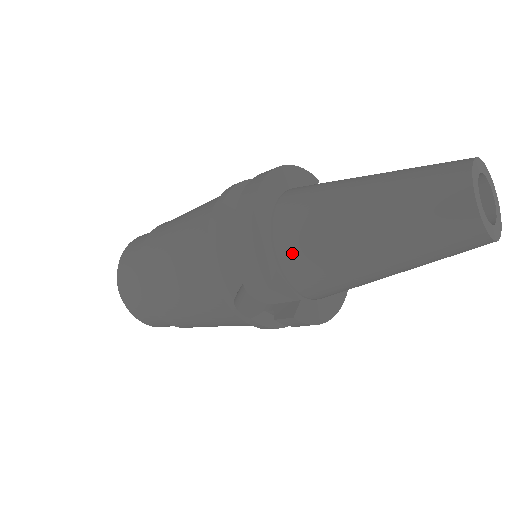
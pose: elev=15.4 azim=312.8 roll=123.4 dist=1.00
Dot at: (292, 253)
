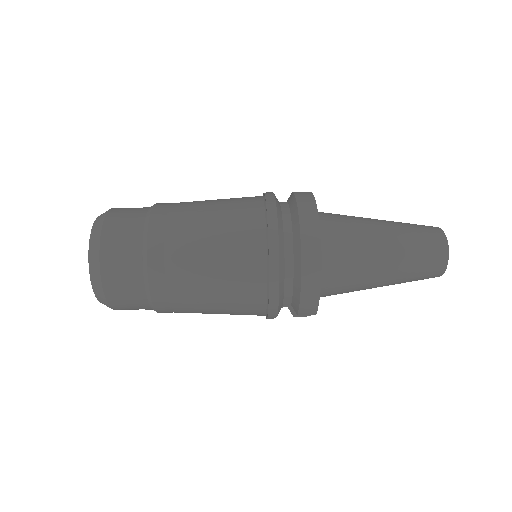
Dot at: (330, 288)
